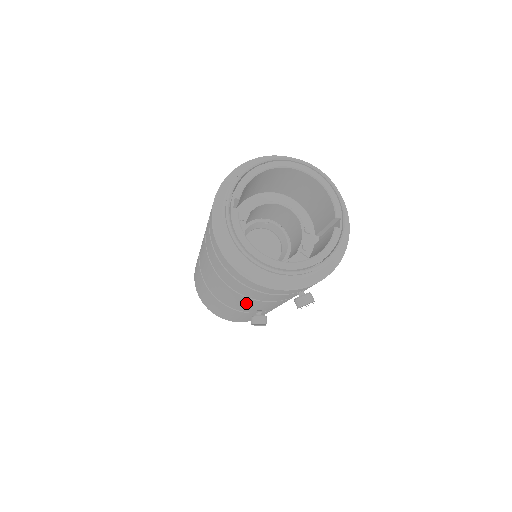
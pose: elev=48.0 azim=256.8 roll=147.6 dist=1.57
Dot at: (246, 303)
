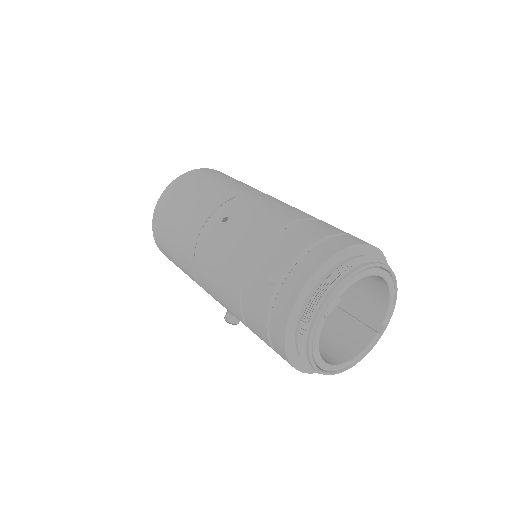
Dot at: occluded
